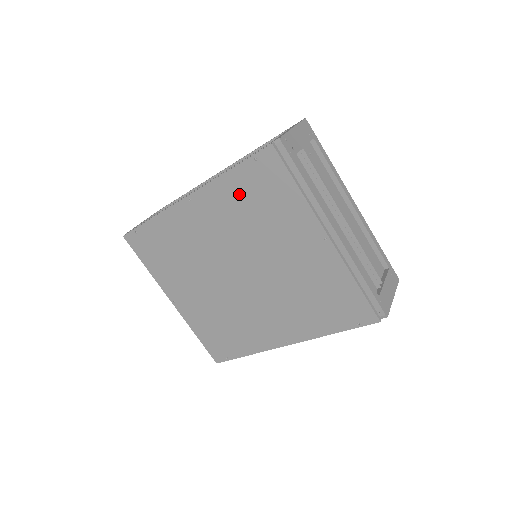
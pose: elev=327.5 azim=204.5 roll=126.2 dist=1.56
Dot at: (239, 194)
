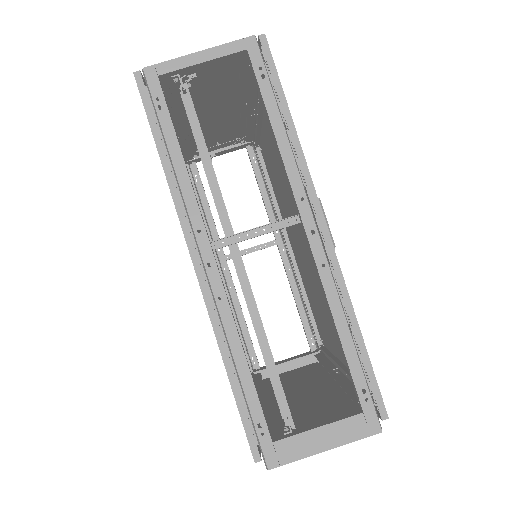
Dot at: occluded
